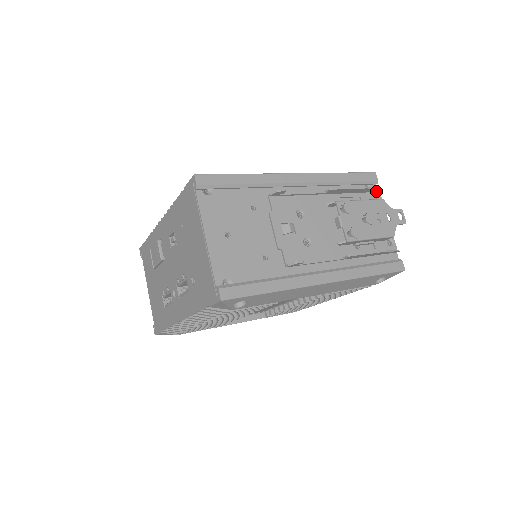
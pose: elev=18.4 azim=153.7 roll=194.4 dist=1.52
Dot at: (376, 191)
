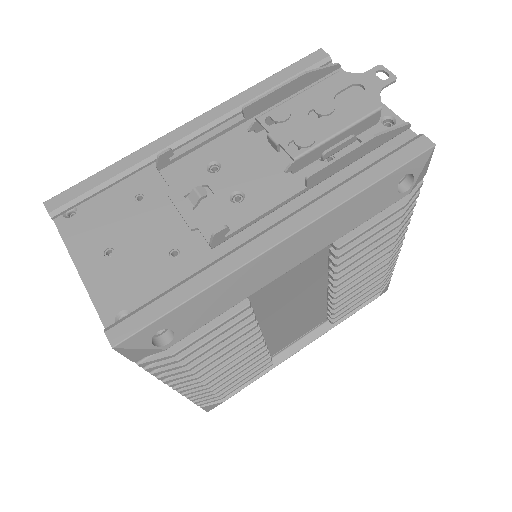
Dot at: (332, 70)
